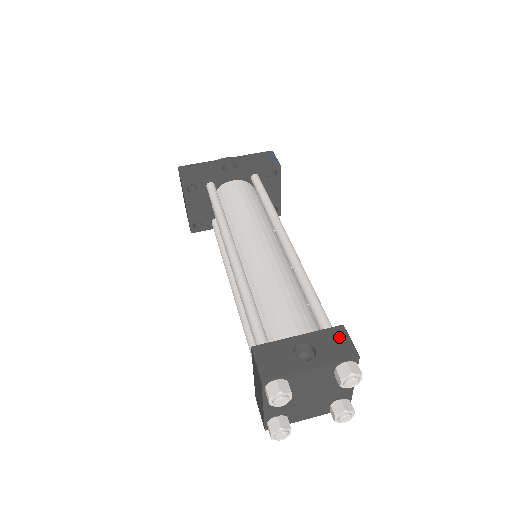
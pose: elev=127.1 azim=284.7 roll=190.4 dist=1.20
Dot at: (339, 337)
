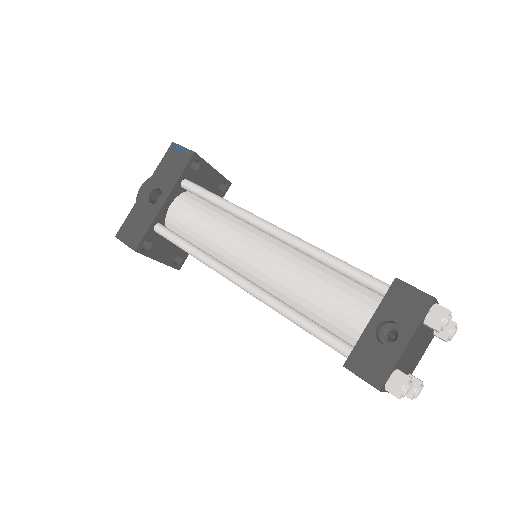
Dot at: (403, 294)
